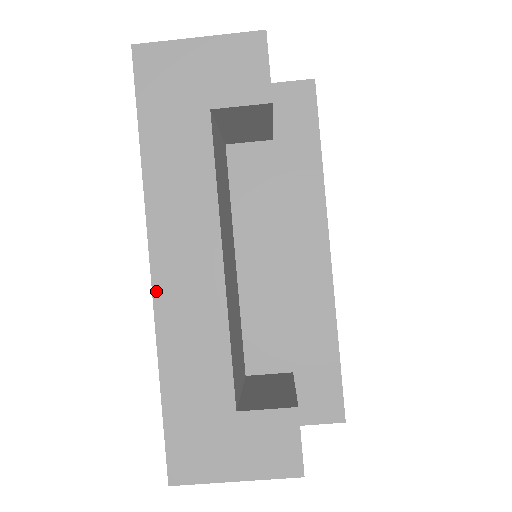
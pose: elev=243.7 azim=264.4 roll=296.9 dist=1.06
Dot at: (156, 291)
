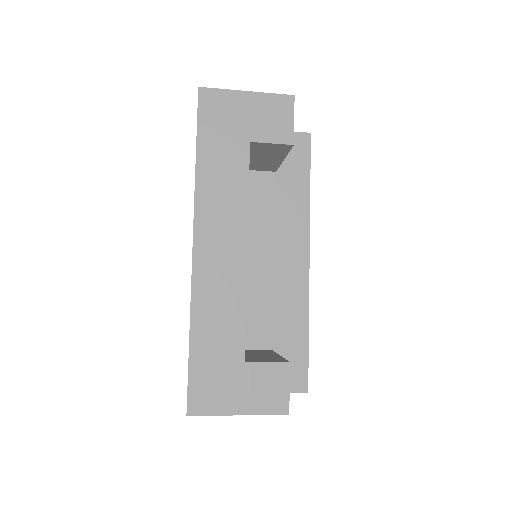
Dot at: (195, 266)
